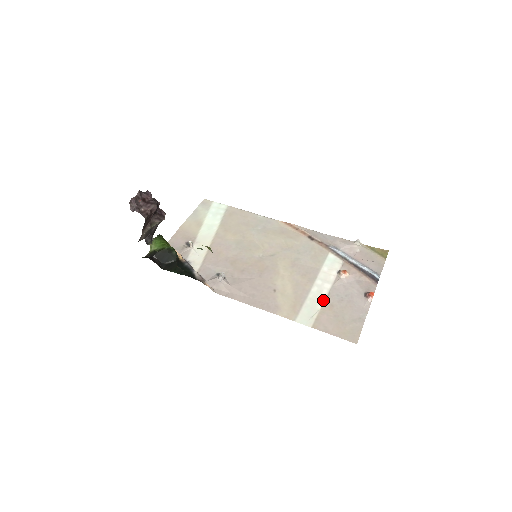
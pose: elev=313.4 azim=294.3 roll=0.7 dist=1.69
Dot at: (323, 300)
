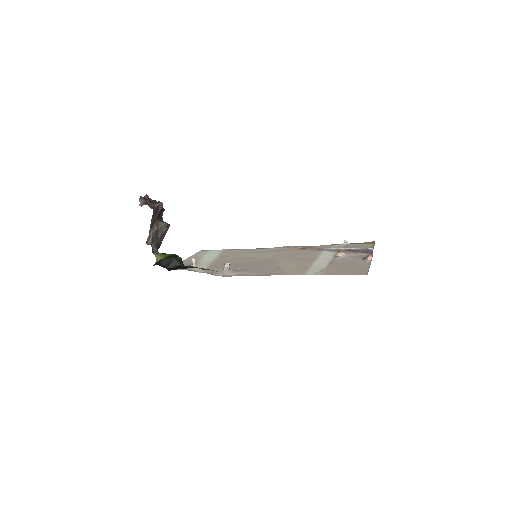
Dot at: (326, 265)
